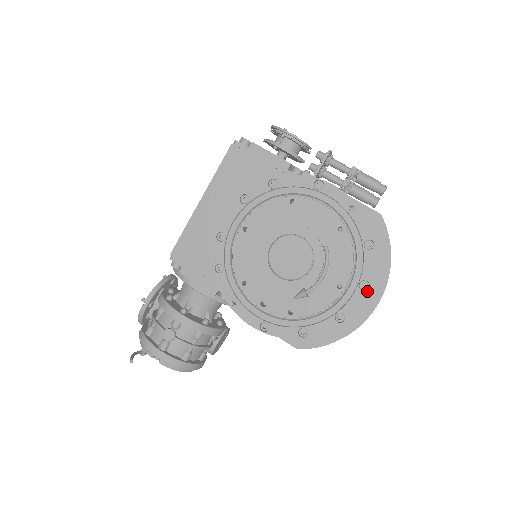
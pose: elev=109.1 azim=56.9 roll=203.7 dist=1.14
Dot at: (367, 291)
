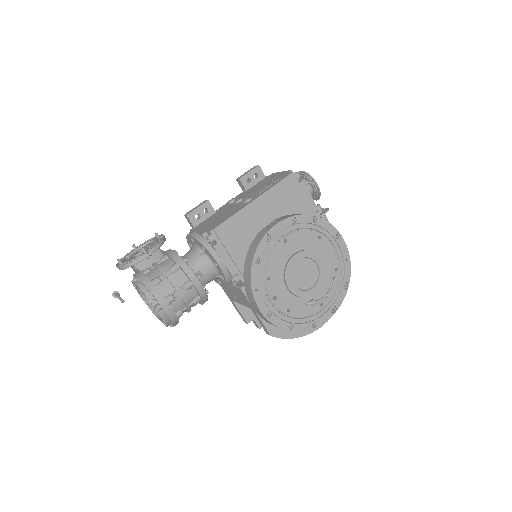
Dot at: (334, 313)
